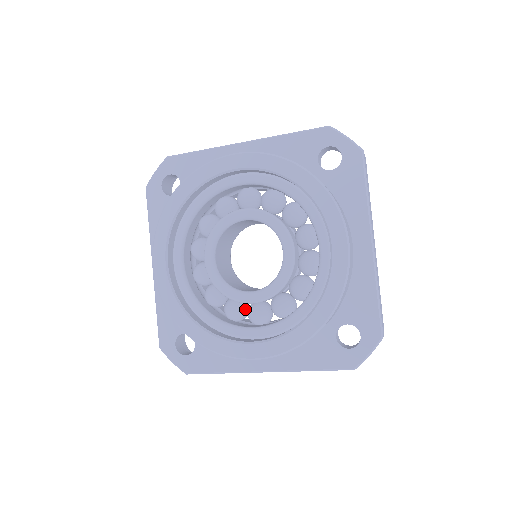
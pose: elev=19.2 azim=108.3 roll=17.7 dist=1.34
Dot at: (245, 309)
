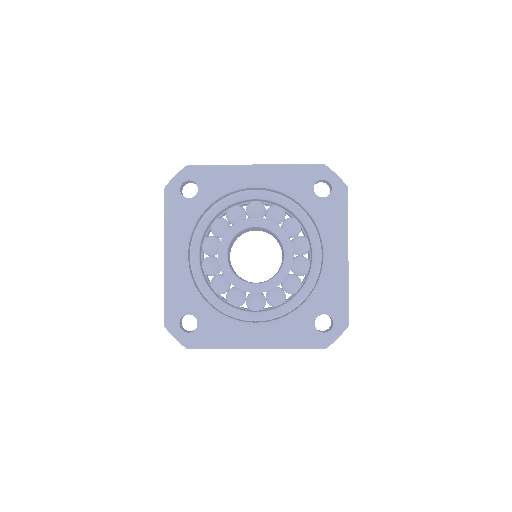
Dot at: (245, 297)
